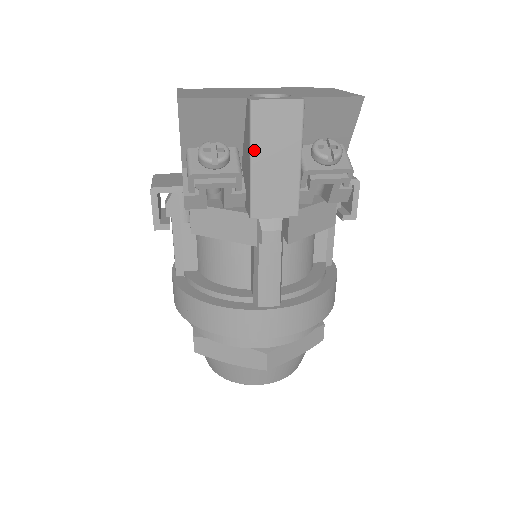
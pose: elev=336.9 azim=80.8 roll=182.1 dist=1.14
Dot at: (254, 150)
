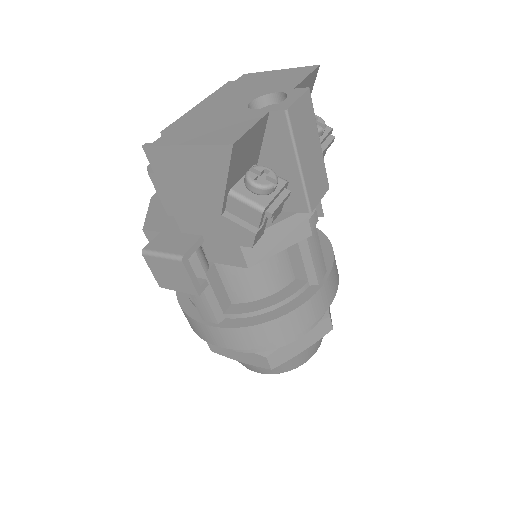
Dot at: (299, 153)
